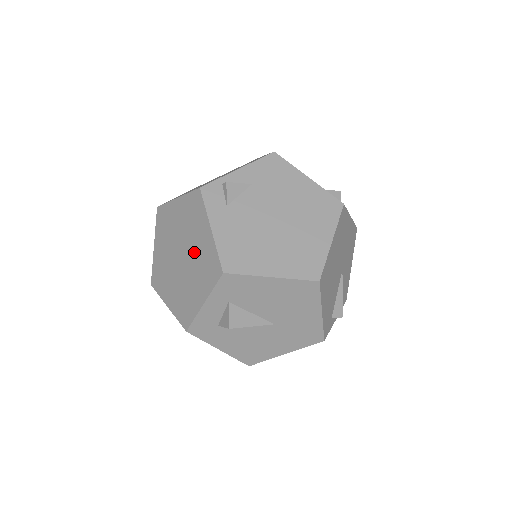
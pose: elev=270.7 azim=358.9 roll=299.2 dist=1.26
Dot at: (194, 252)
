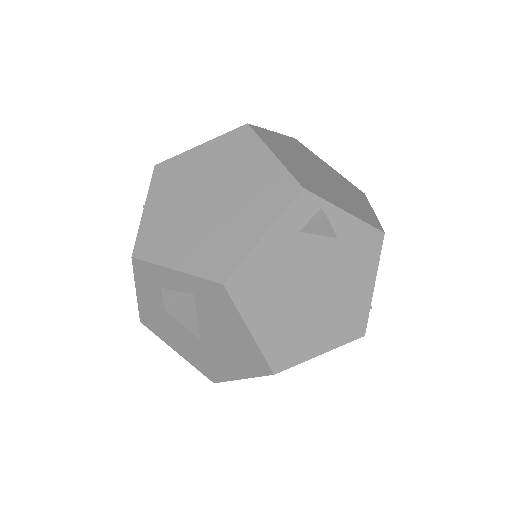
Dot at: (225, 220)
